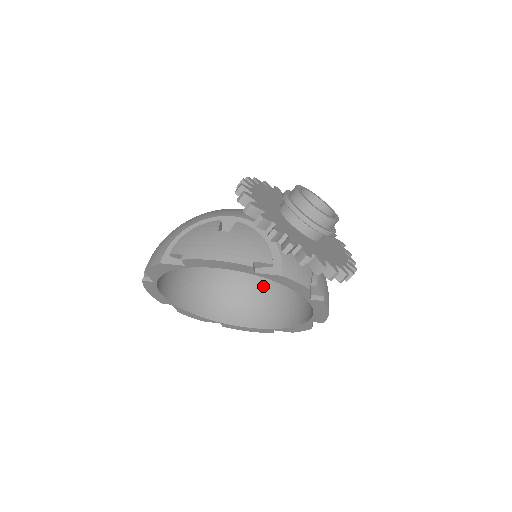
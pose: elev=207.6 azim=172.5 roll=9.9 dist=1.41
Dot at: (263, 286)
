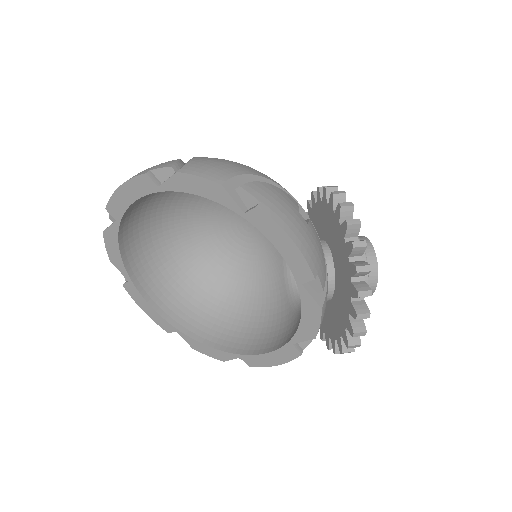
Dot at: (199, 280)
